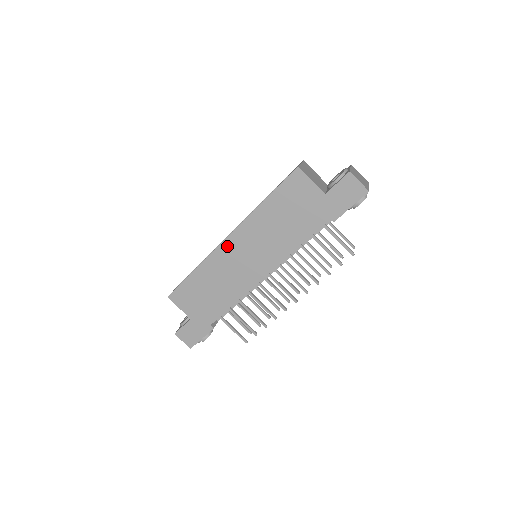
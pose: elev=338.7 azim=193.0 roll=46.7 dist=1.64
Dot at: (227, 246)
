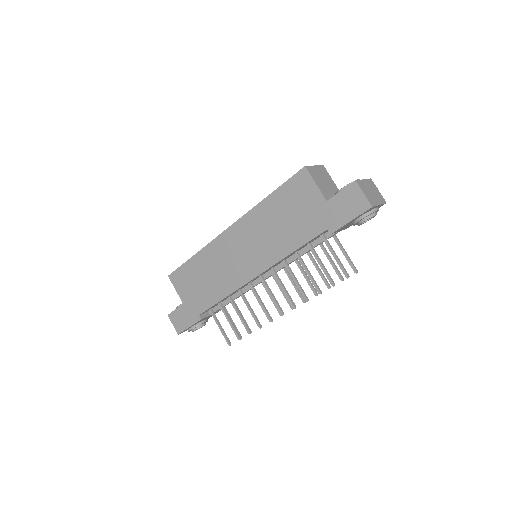
Dot at: (226, 237)
